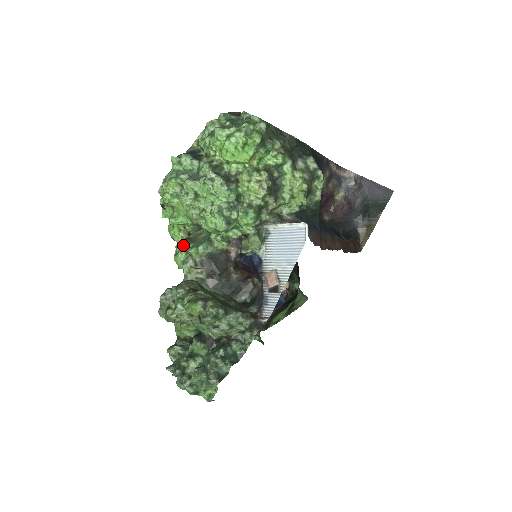
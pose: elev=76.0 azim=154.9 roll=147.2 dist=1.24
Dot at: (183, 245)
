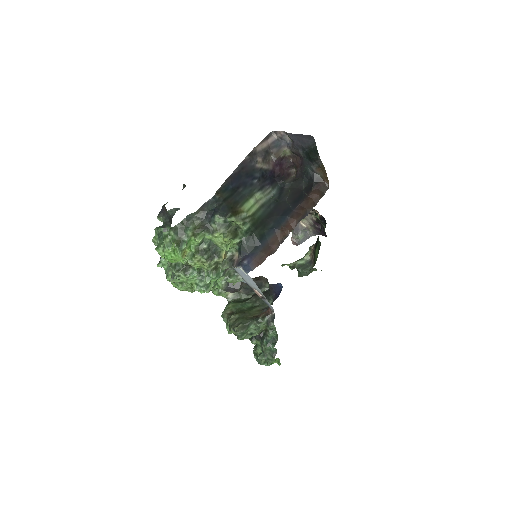
Dot at: occluded
